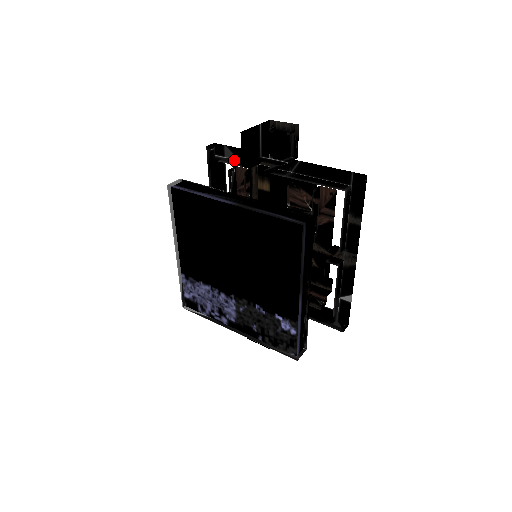
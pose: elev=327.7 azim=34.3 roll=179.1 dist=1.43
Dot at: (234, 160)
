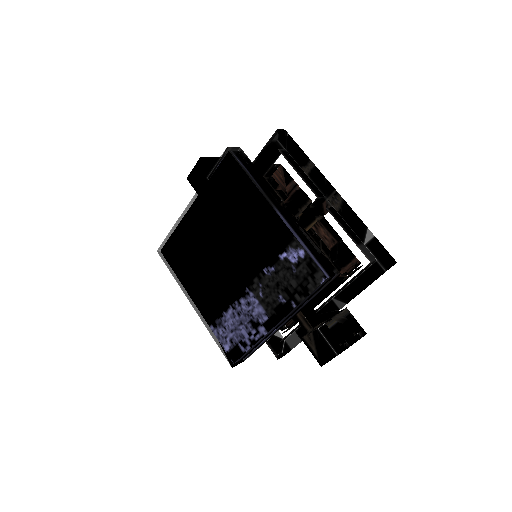
Dot at: occluded
